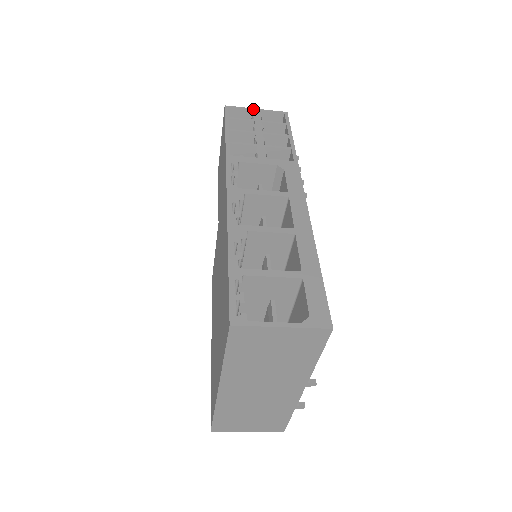
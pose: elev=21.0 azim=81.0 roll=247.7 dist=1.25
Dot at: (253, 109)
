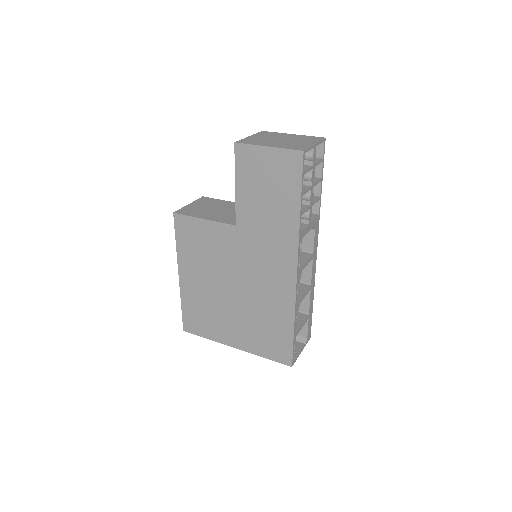
Dot at: (314, 146)
